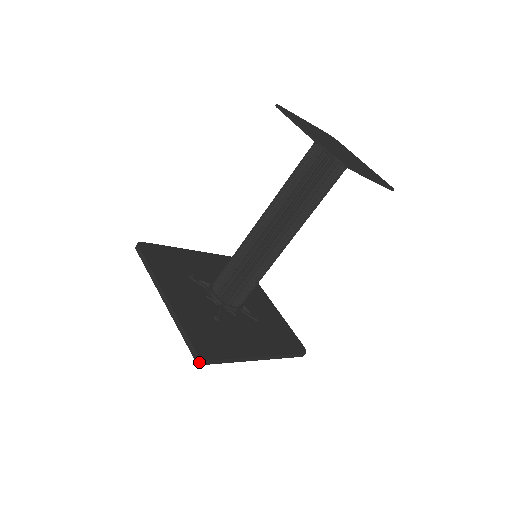
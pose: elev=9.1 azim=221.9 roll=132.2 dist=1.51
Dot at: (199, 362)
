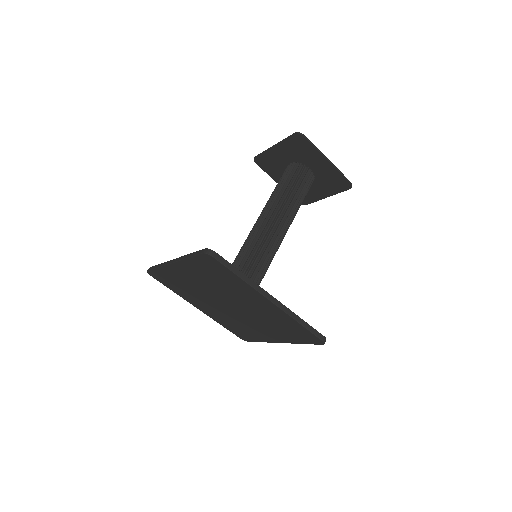
Dot at: (208, 253)
